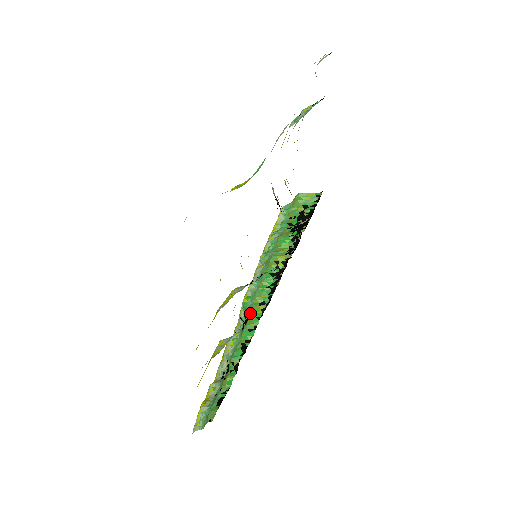
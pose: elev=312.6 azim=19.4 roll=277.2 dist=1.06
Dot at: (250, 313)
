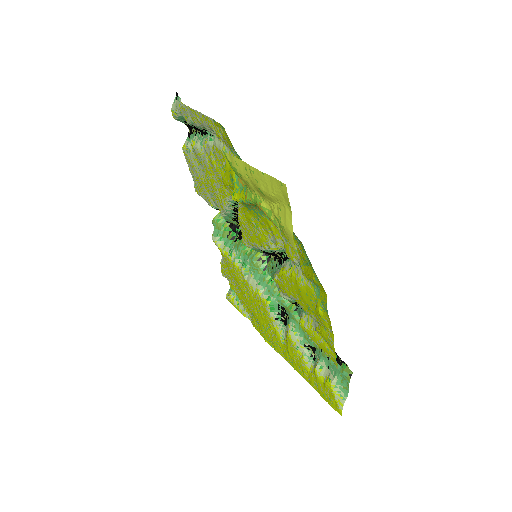
Dot at: (283, 303)
